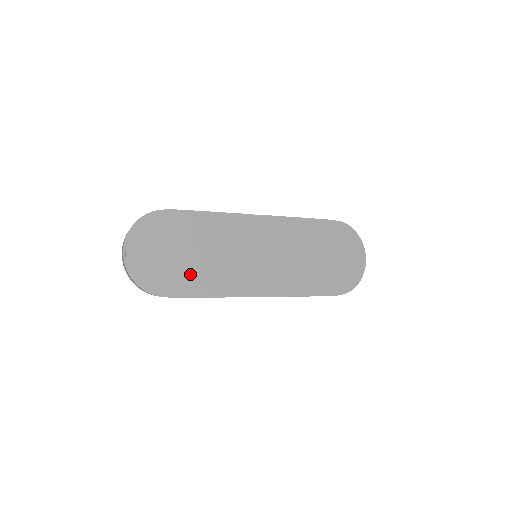
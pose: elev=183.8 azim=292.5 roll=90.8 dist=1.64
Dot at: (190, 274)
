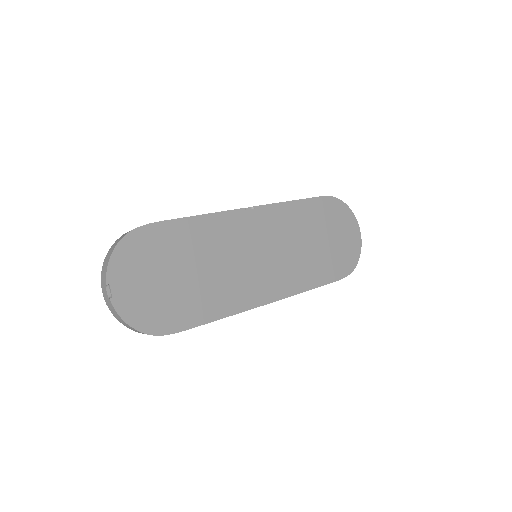
Dot at: (193, 298)
